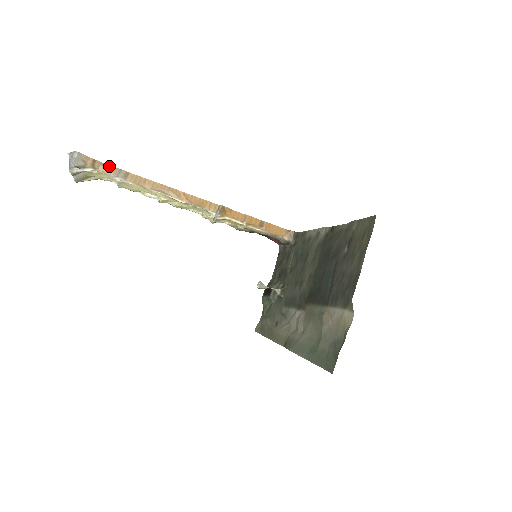
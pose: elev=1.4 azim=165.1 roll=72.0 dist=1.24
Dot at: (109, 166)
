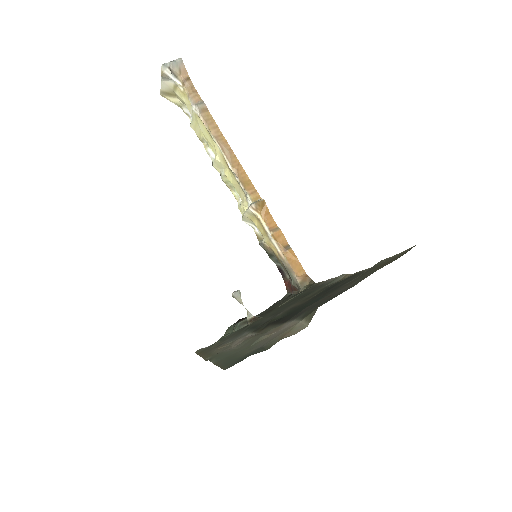
Dot at: (197, 93)
